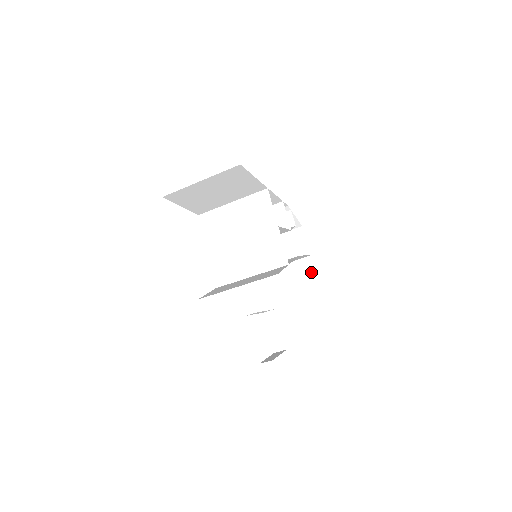
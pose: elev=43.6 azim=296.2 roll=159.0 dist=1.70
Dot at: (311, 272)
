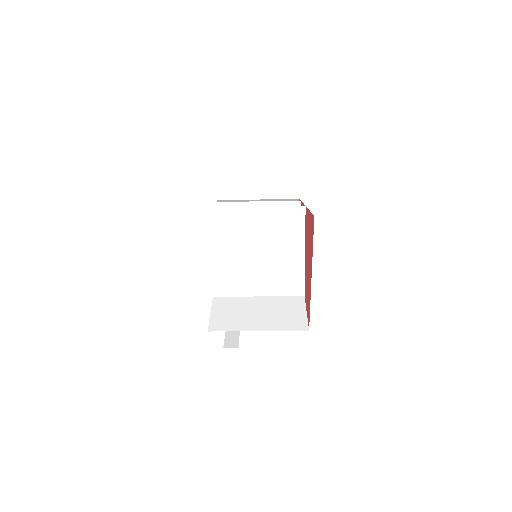
Dot at: occluded
